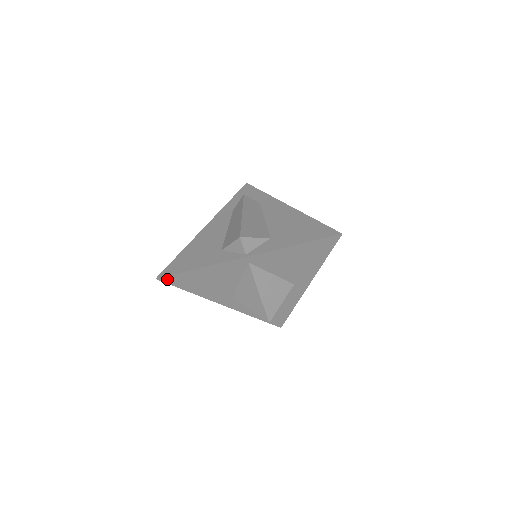
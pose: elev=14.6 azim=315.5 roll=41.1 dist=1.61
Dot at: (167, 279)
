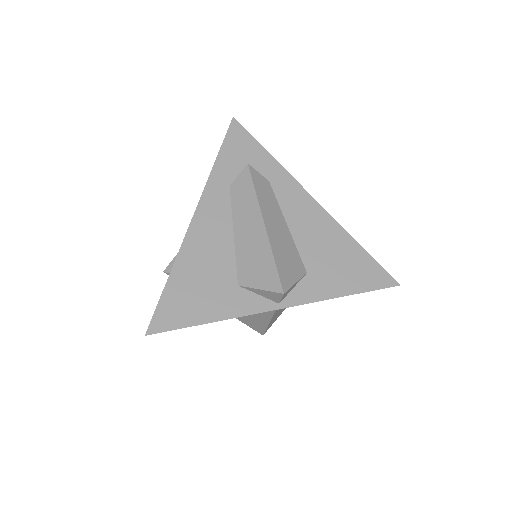
Dot at: (160, 331)
